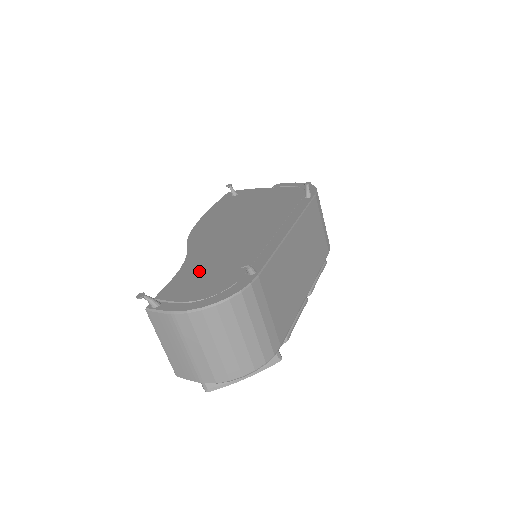
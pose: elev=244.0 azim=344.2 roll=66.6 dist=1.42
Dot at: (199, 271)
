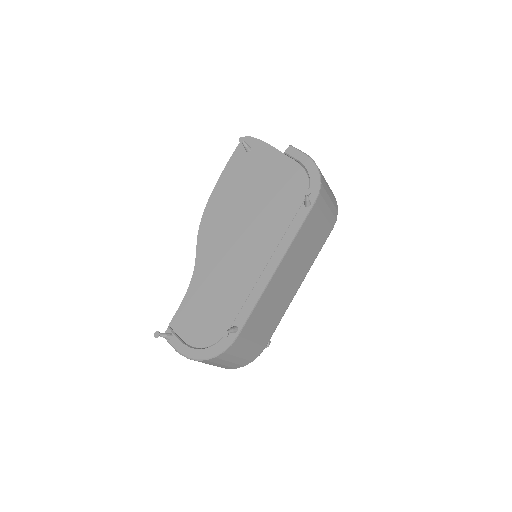
Dot at: (200, 302)
